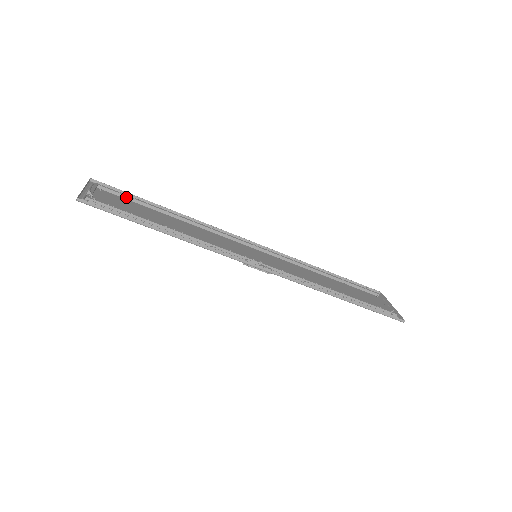
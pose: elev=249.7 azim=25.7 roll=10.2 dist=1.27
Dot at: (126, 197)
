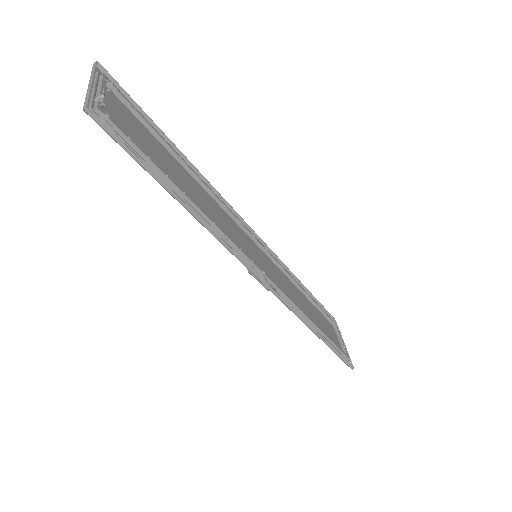
Dot at: (138, 115)
